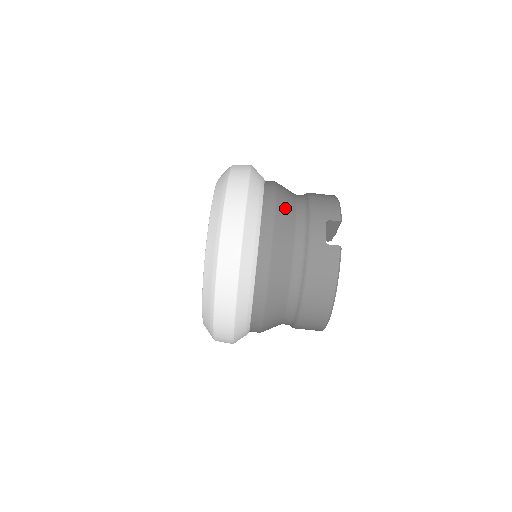
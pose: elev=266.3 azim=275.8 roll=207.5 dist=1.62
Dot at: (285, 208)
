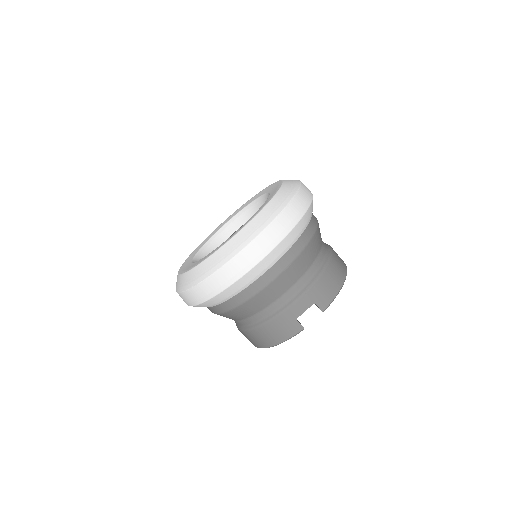
Dot at: (296, 270)
